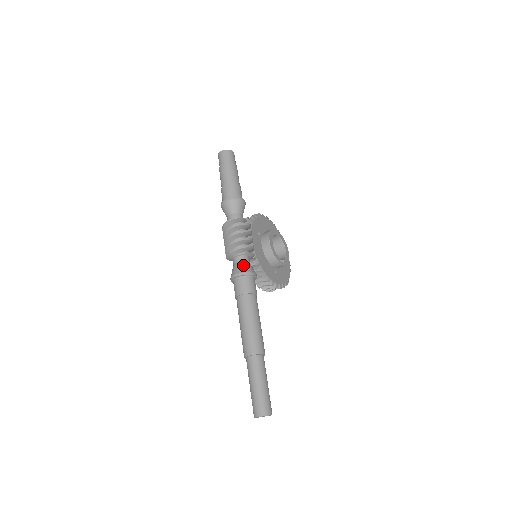
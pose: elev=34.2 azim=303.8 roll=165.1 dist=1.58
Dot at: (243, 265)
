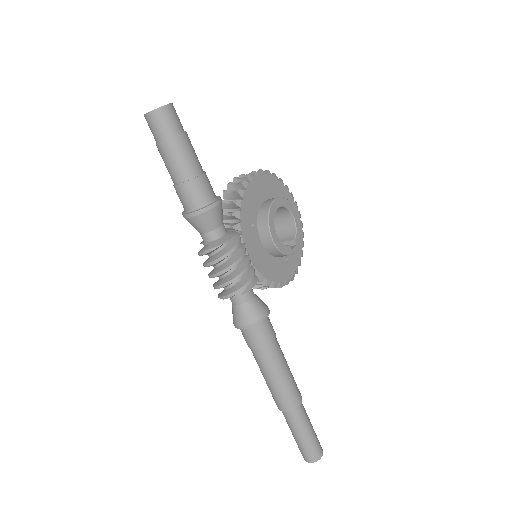
Dot at: (247, 310)
